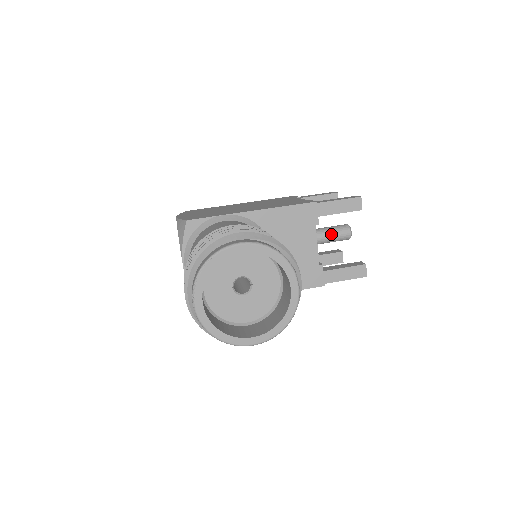
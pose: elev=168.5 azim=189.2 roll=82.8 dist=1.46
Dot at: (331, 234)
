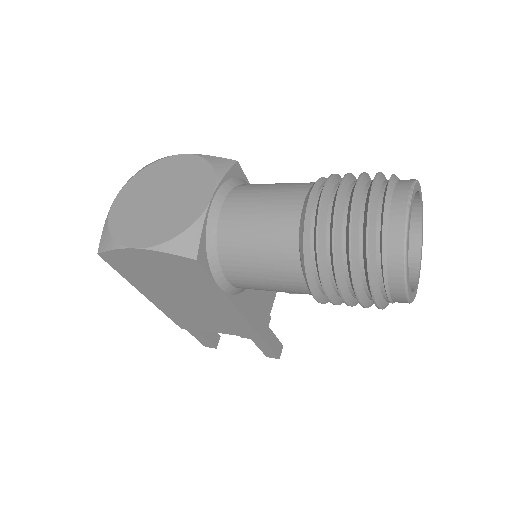
Dot at: occluded
